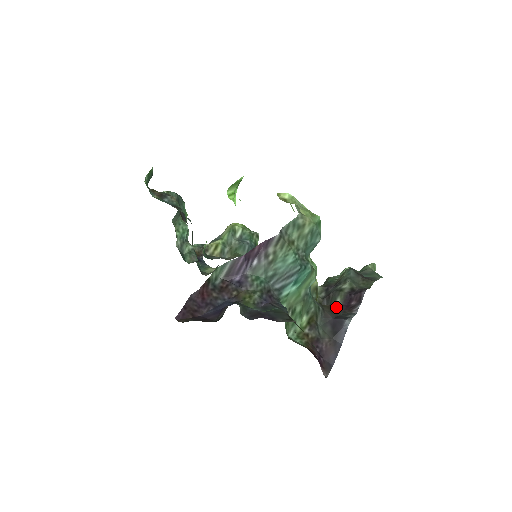
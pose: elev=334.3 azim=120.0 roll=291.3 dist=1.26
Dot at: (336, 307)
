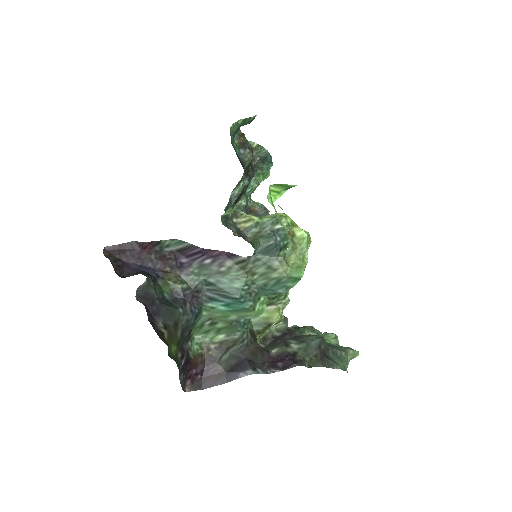
Dot at: (264, 353)
